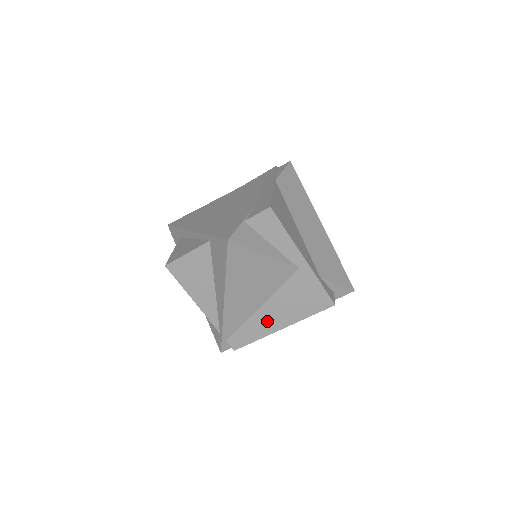
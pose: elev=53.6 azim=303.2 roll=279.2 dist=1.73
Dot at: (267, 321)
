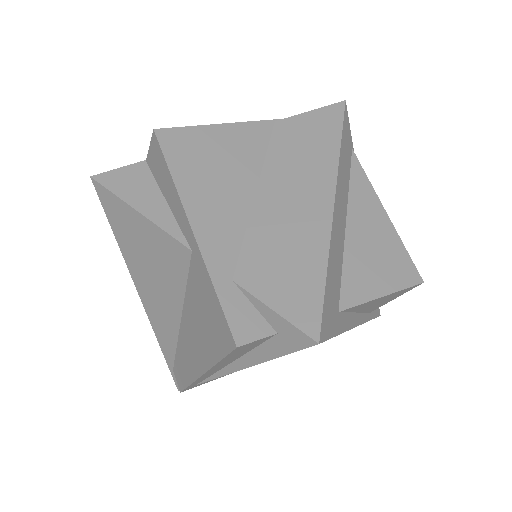
Dot at: (190, 351)
